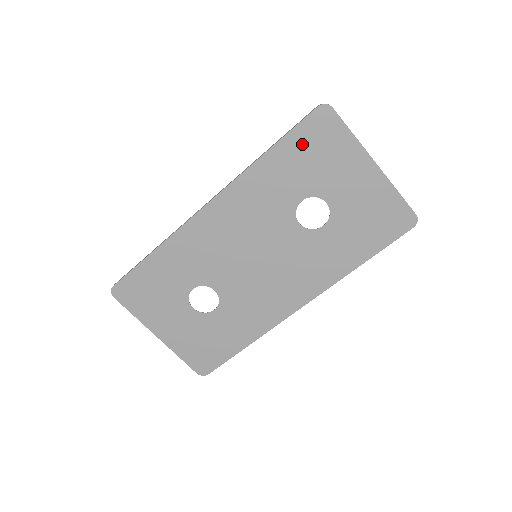
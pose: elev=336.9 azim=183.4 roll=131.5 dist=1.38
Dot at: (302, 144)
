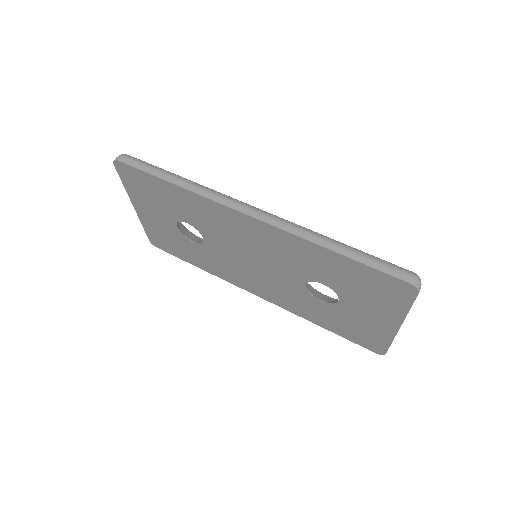
Dot at: (366, 277)
